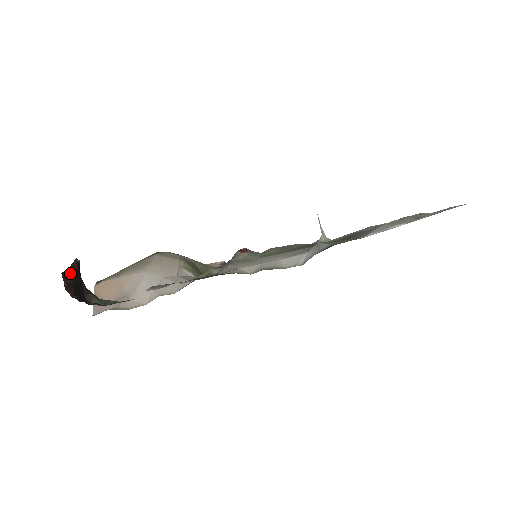
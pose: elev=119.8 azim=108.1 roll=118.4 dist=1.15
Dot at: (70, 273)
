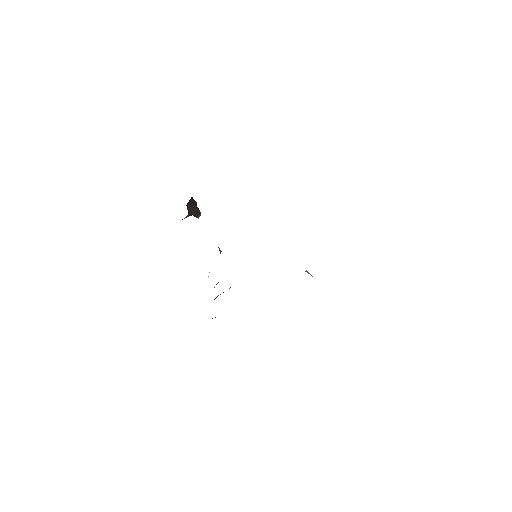
Dot at: occluded
